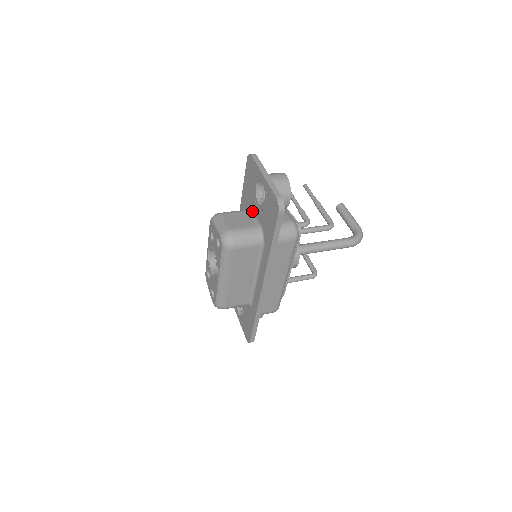
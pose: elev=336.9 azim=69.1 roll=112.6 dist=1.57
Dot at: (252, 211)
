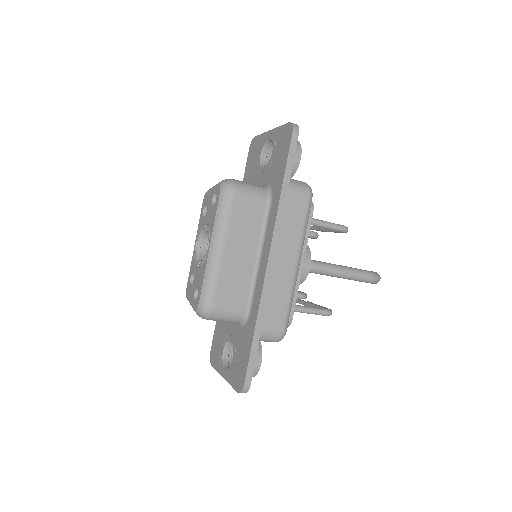
Dot at: occluded
